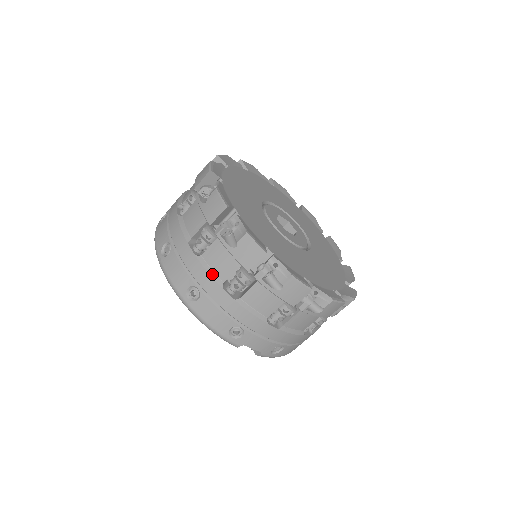
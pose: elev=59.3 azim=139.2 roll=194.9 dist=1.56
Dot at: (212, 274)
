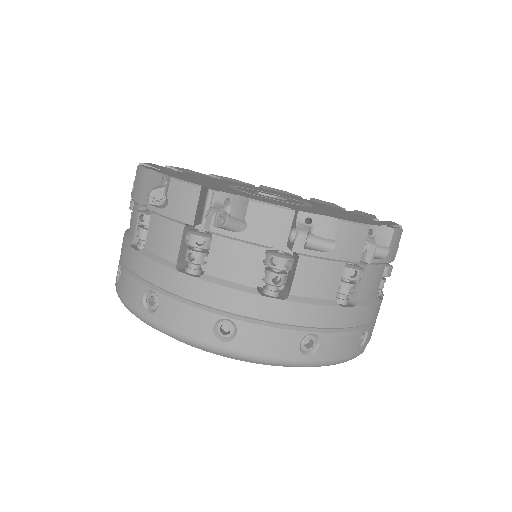
Dot at: (320, 302)
